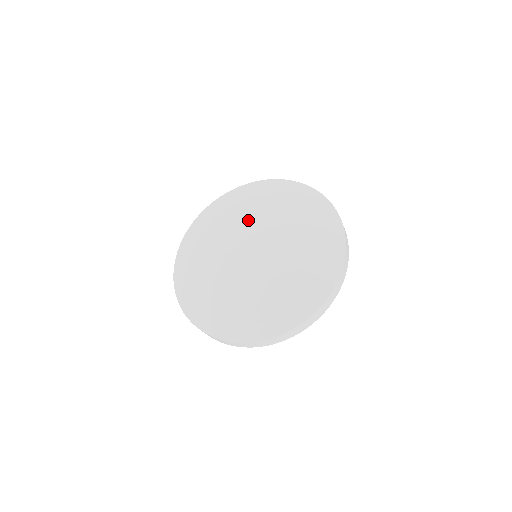
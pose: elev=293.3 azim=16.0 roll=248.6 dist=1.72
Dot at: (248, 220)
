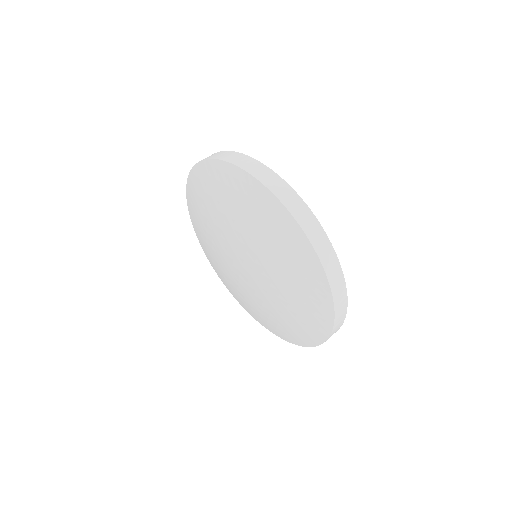
Dot at: (217, 246)
